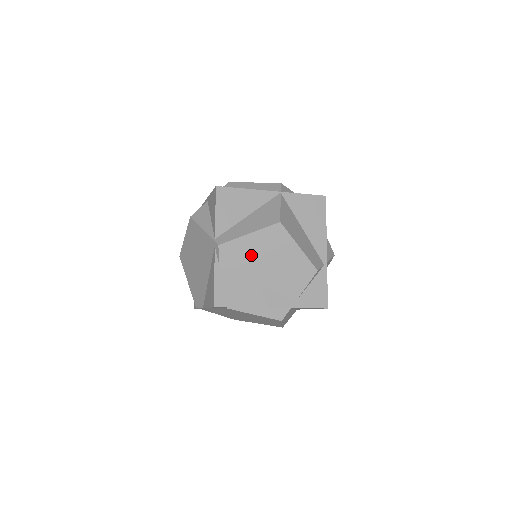
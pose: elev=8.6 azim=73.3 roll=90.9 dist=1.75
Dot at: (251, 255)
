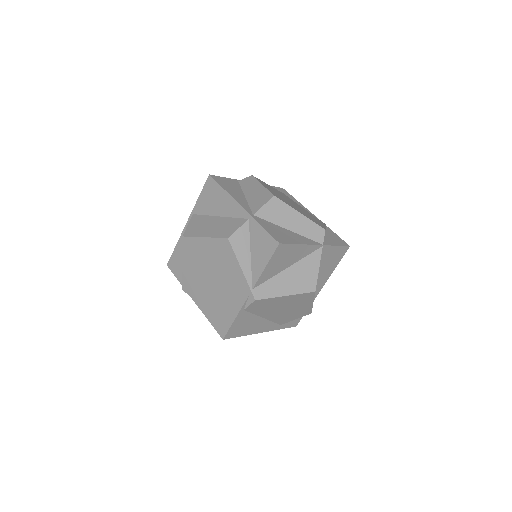
Dot at: (274, 305)
